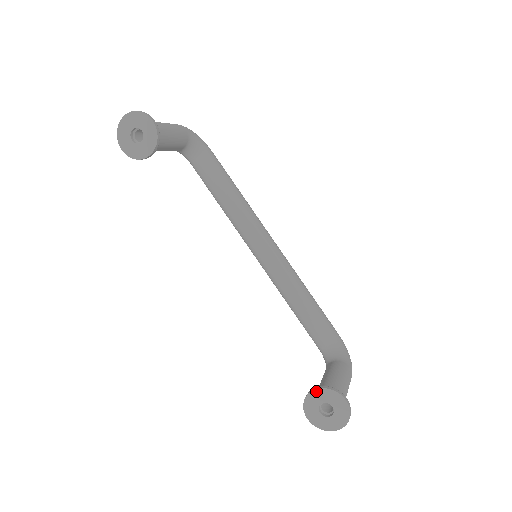
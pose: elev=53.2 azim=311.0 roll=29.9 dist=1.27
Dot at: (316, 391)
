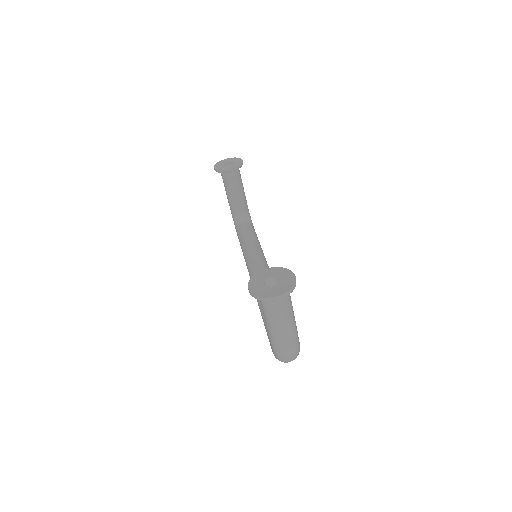
Dot at: (269, 269)
